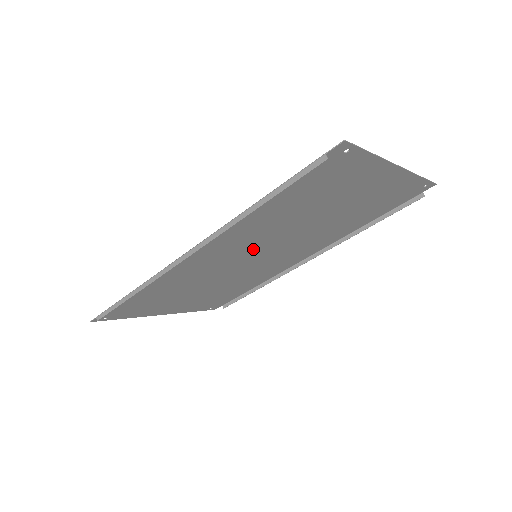
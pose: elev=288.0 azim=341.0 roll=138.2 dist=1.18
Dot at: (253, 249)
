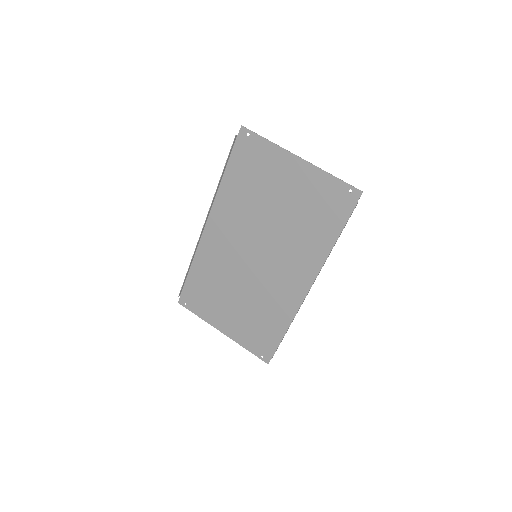
Dot at: (249, 242)
